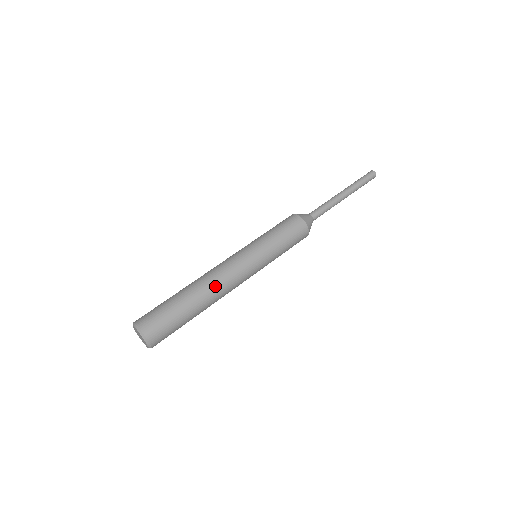
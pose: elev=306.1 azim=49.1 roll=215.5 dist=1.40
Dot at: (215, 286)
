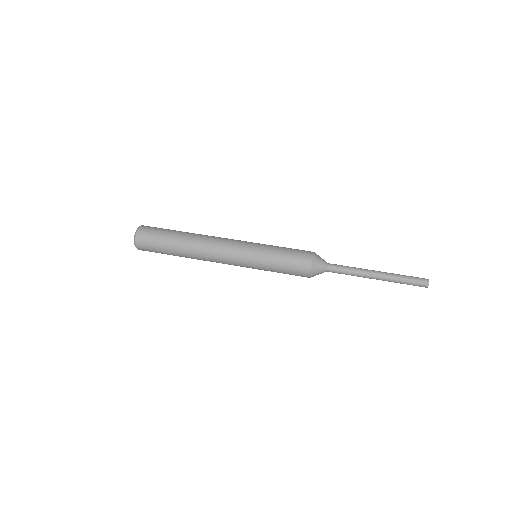
Dot at: (204, 242)
